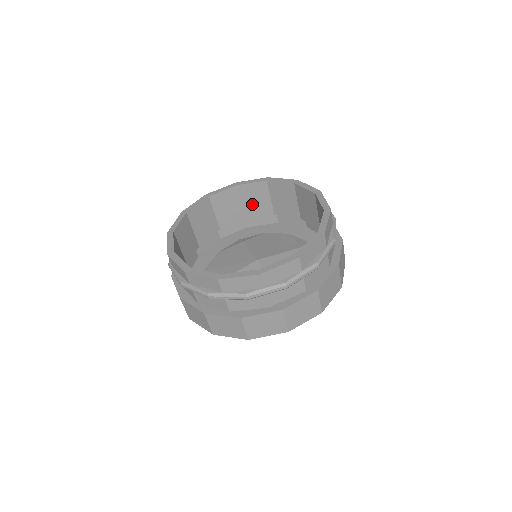
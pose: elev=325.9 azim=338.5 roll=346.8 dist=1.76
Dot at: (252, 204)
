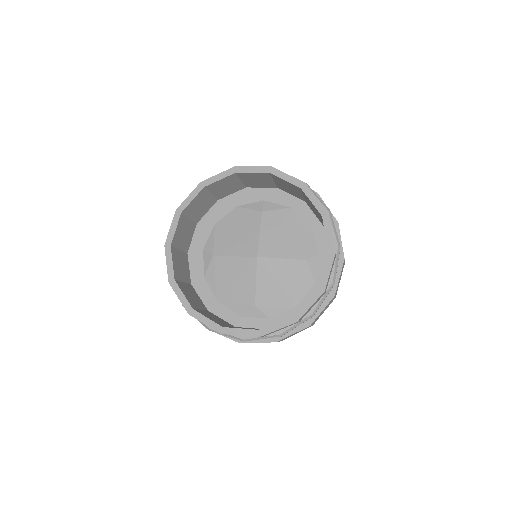
Dot at: (284, 186)
